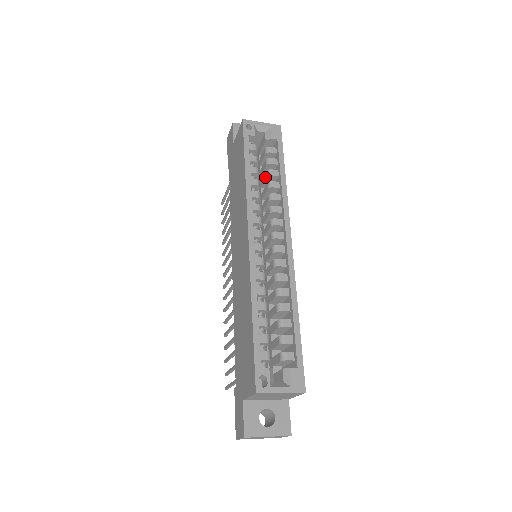
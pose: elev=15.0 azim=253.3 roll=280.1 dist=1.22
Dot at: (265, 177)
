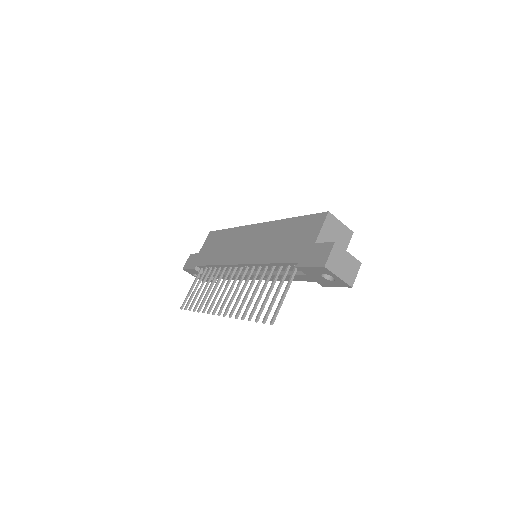
Dot at: occluded
